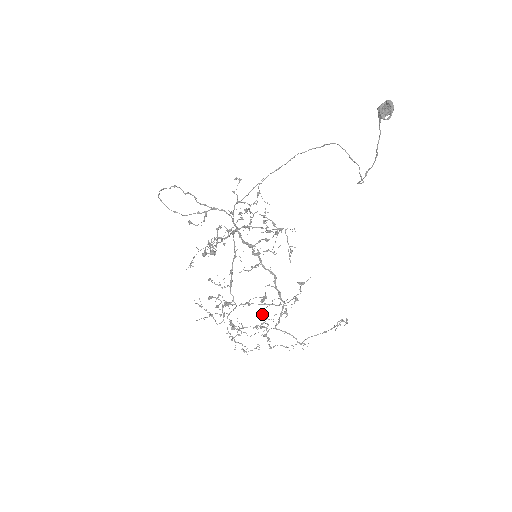
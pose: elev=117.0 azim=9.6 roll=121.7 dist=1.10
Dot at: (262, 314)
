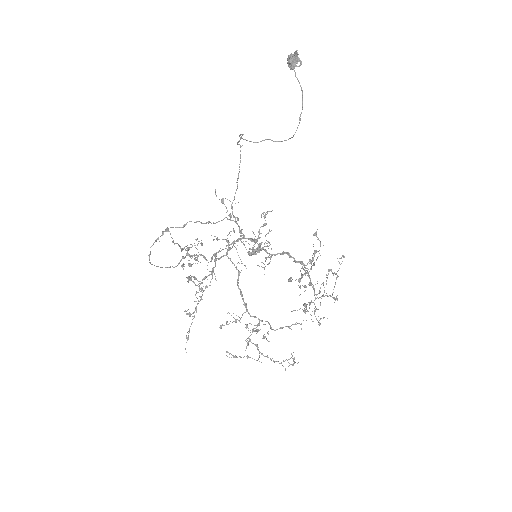
Dot at: (310, 283)
